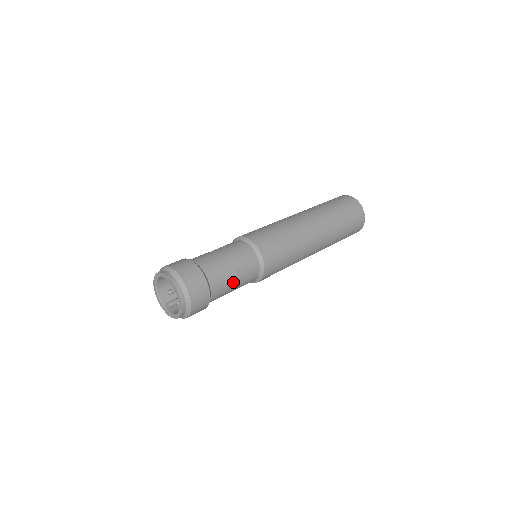
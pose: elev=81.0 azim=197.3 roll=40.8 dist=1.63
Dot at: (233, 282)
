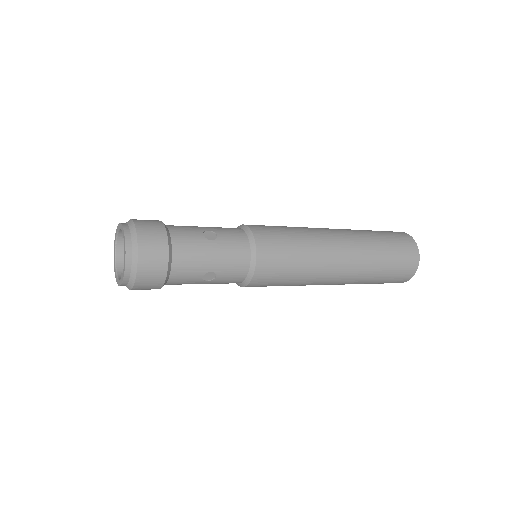
Dot at: (208, 247)
